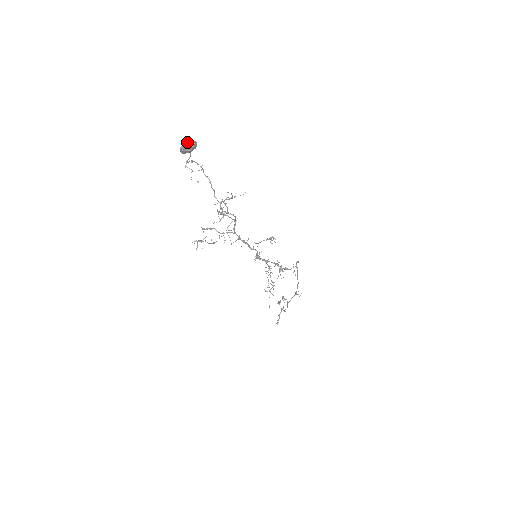
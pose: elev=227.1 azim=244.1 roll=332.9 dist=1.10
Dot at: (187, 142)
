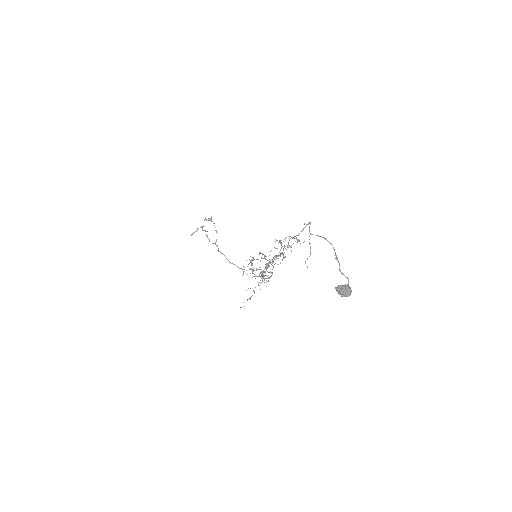
Dot at: (349, 295)
